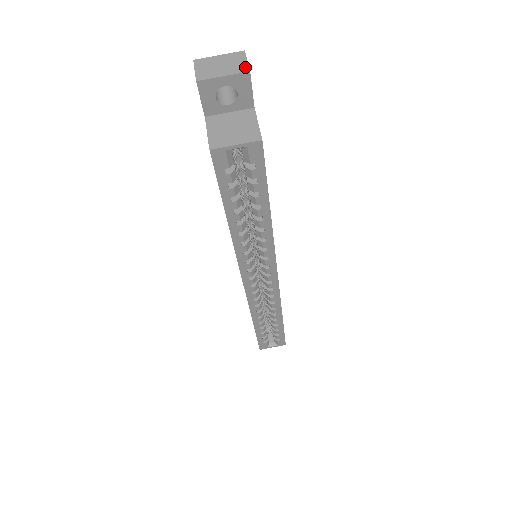
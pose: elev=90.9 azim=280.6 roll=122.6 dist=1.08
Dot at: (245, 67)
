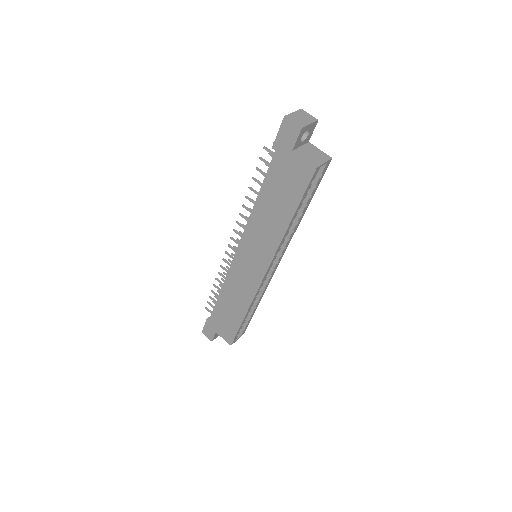
Dot at: (314, 118)
